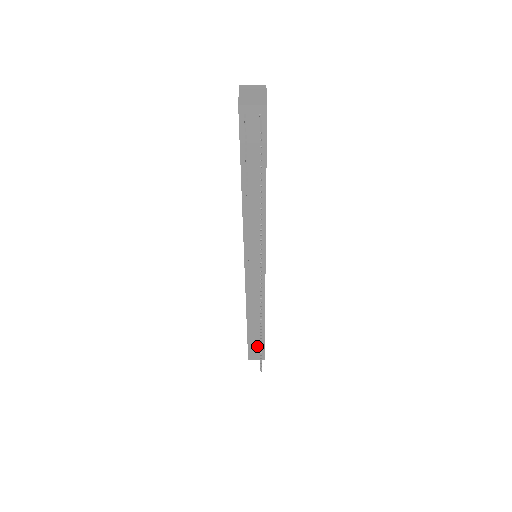
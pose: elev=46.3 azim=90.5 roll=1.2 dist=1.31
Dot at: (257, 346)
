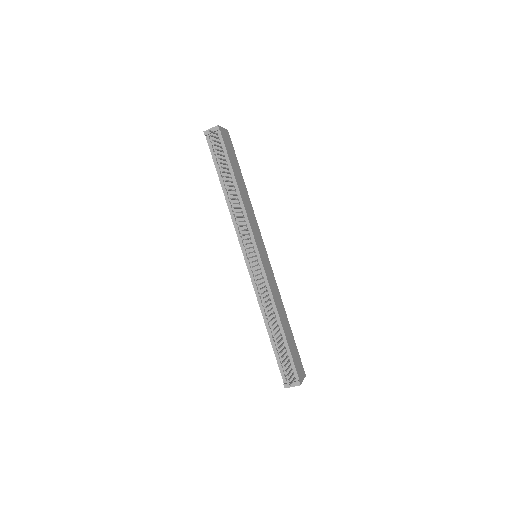
Dot at: (287, 366)
